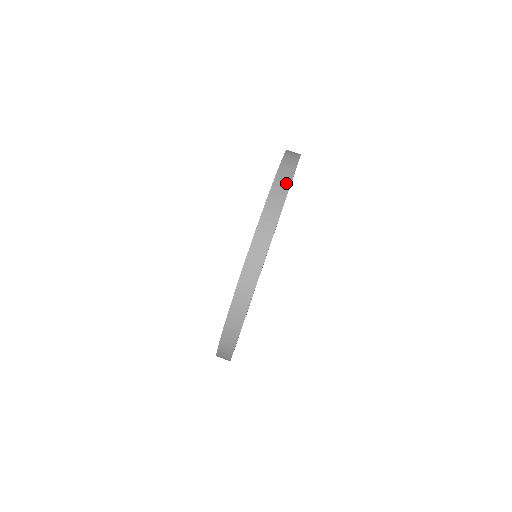
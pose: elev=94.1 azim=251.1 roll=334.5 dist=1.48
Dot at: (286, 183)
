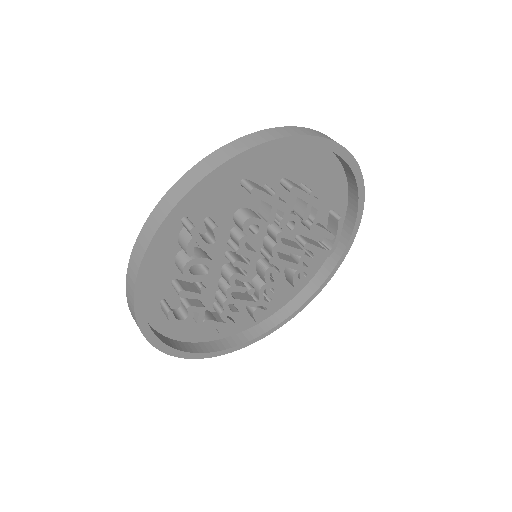
Dot at: (219, 161)
